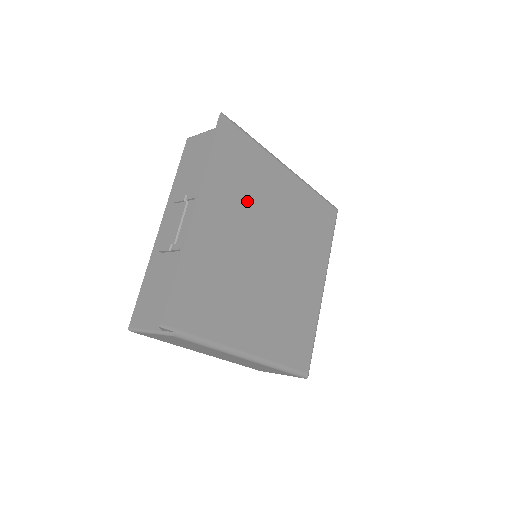
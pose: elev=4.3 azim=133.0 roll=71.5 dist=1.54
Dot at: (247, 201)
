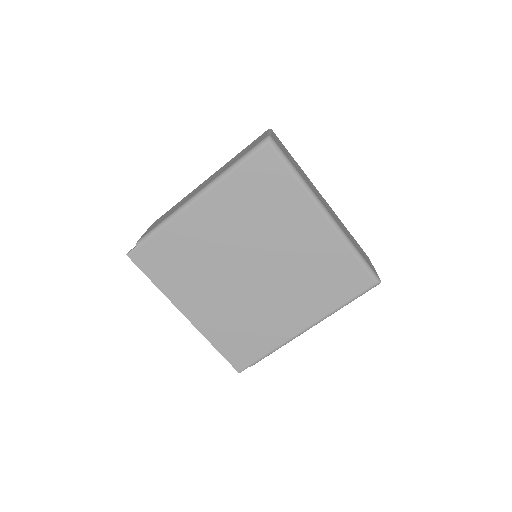
Dot at: (200, 268)
